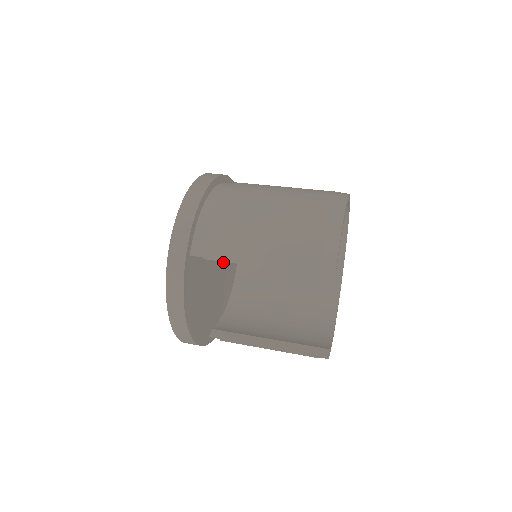
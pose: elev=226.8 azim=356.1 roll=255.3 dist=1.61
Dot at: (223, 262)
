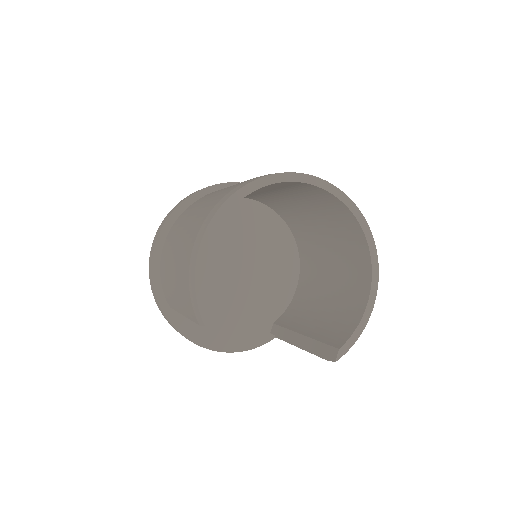
Dot at: (253, 260)
